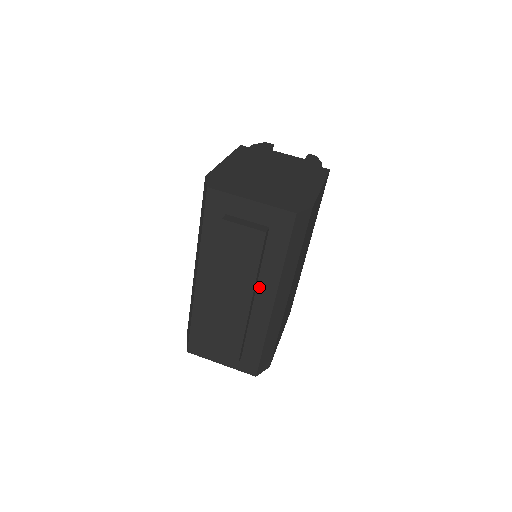
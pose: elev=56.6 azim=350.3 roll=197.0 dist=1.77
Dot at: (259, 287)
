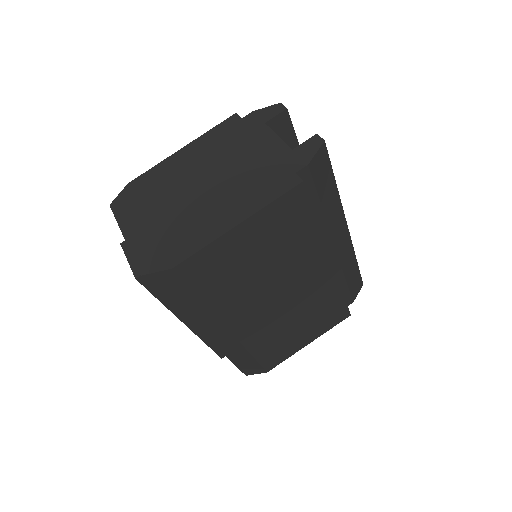
Dot at: occluded
